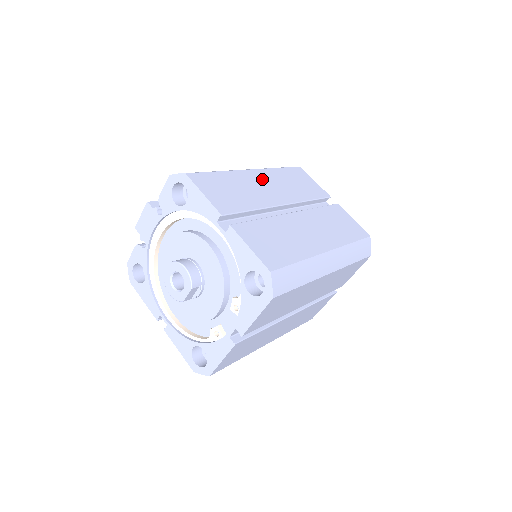
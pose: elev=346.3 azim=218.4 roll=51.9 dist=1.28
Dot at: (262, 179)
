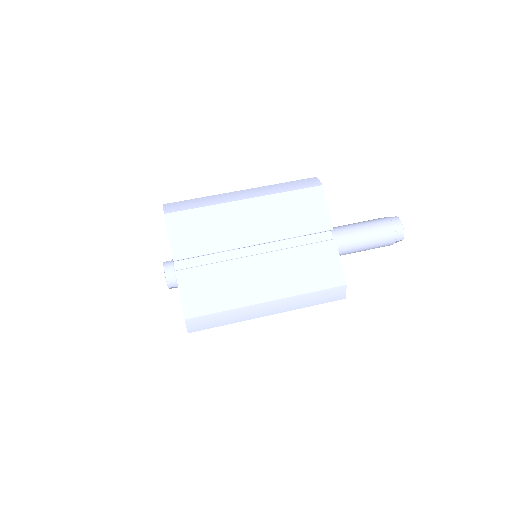
Dot at: (249, 212)
